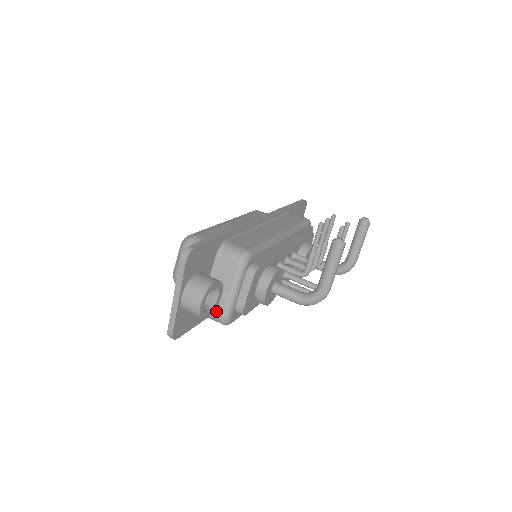
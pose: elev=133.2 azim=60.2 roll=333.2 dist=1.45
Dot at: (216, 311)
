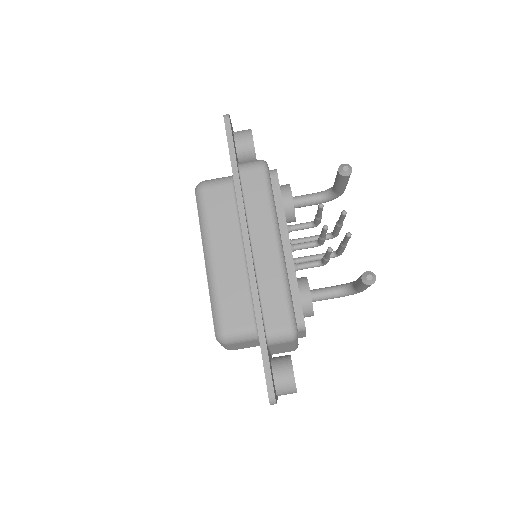
Dot at: occluded
